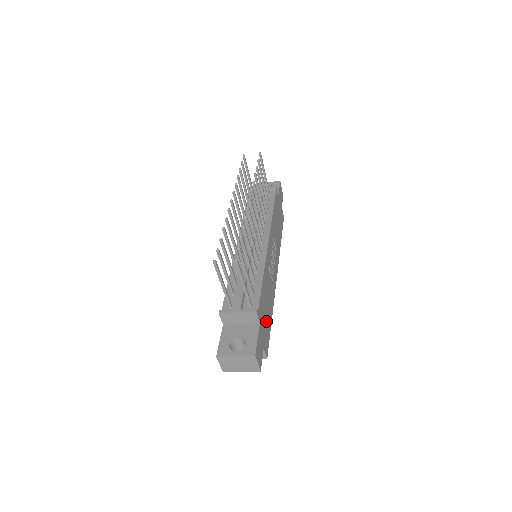
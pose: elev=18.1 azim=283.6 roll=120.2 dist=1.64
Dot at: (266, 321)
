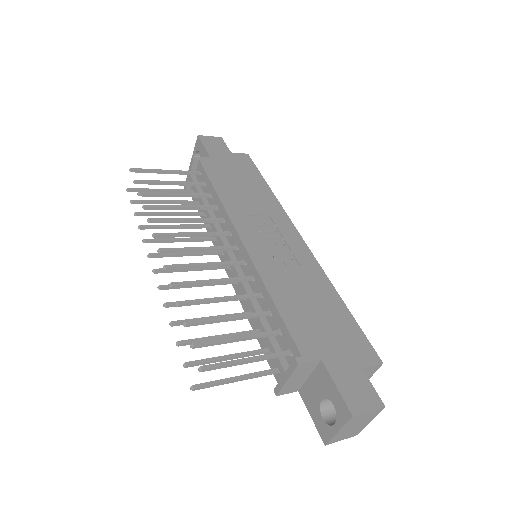
Dot at: (333, 328)
